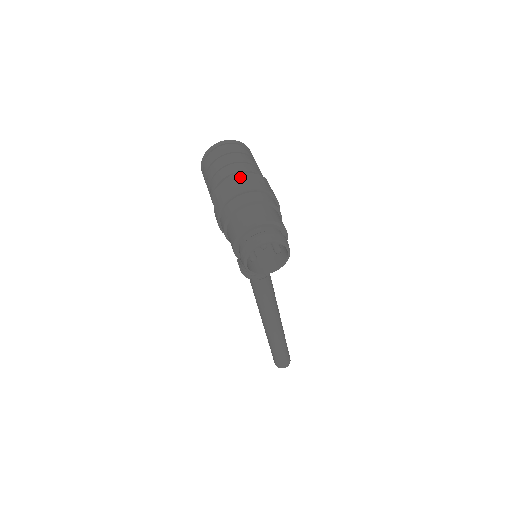
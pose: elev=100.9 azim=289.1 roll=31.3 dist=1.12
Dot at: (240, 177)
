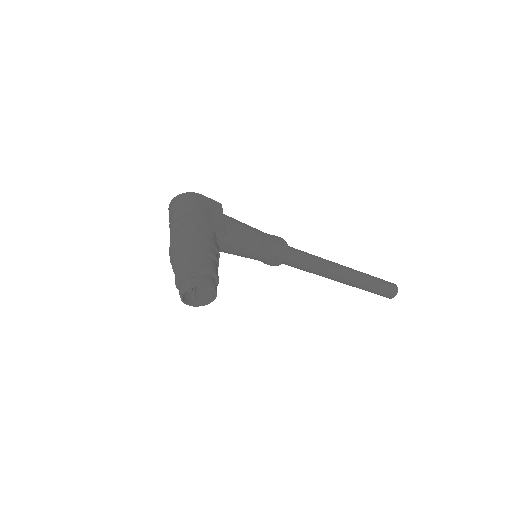
Dot at: (173, 237)
